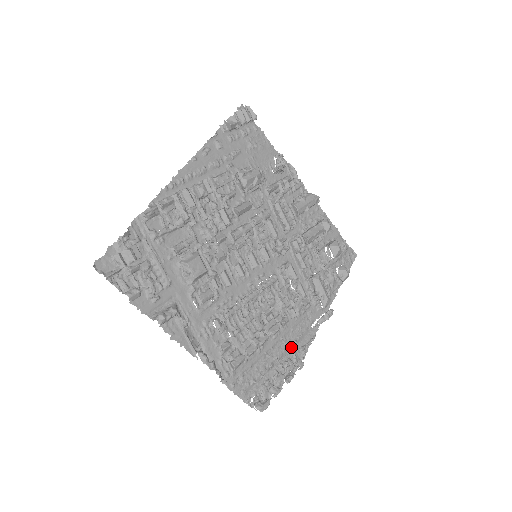
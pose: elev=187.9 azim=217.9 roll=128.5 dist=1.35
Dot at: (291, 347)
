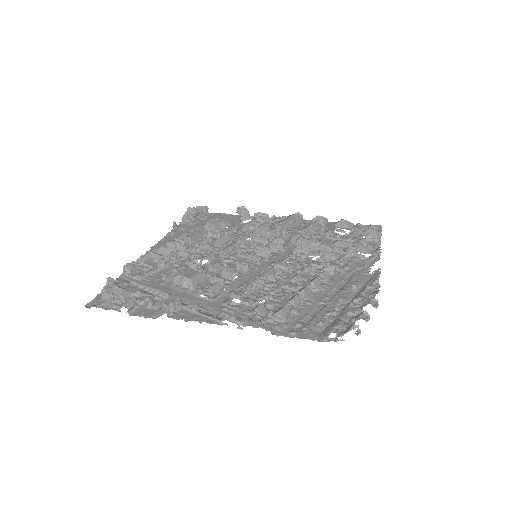
Dot at: (354, 291)
